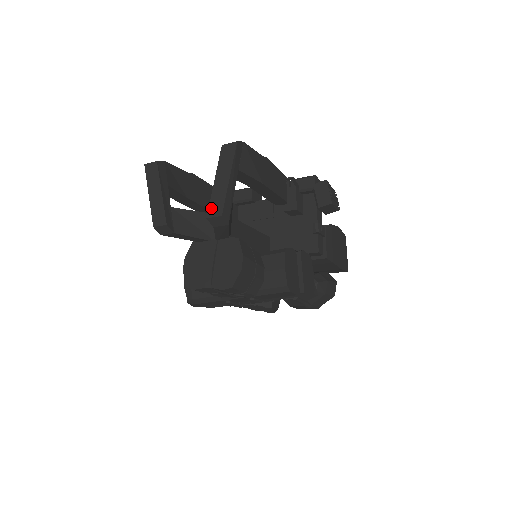
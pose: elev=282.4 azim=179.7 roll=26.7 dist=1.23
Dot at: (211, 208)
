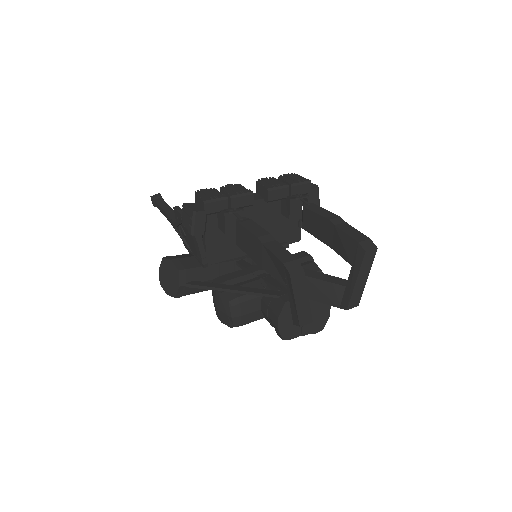
Dot at: (352, 302)
